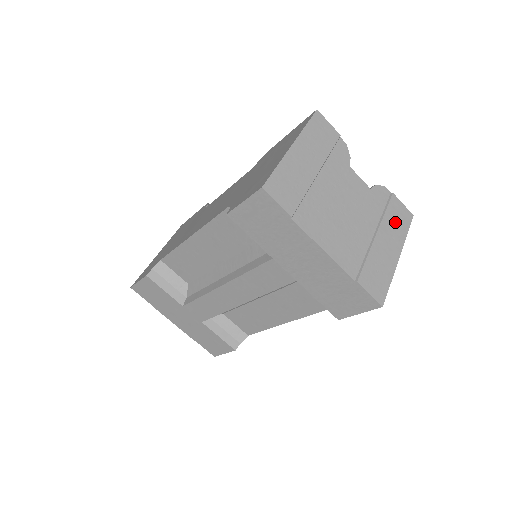
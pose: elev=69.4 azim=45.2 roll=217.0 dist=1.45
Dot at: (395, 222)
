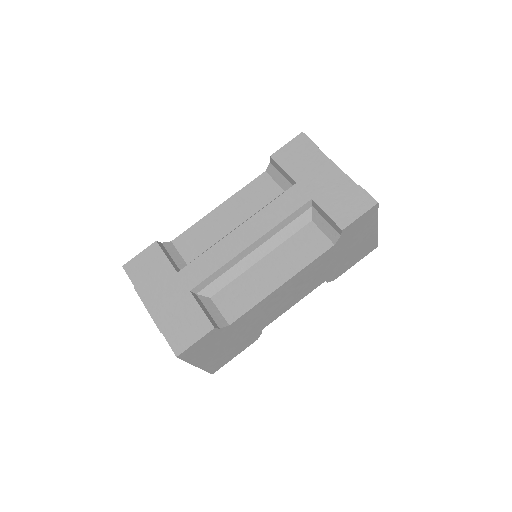
Dot at: occluded
